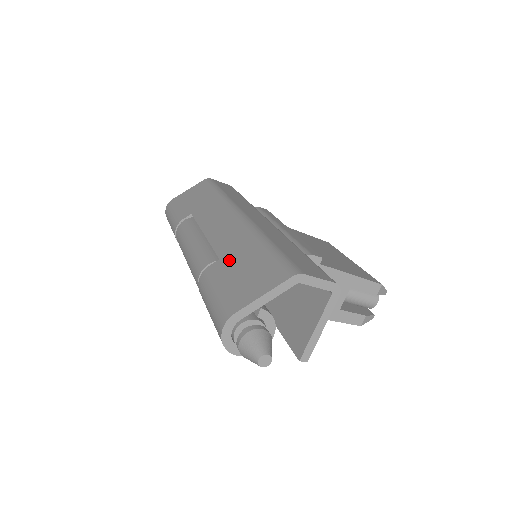
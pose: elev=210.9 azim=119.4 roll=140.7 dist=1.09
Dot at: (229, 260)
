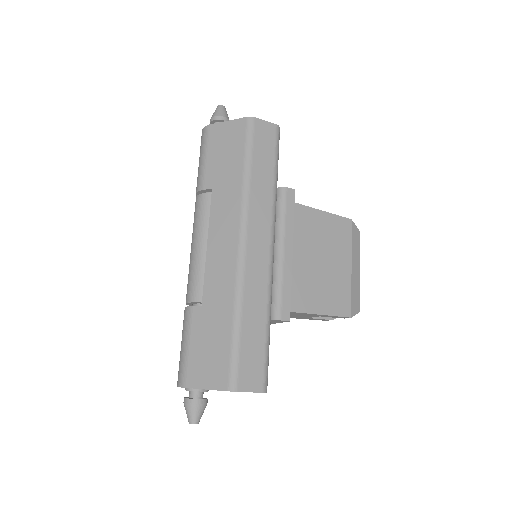
Dot at: (206, 317)
